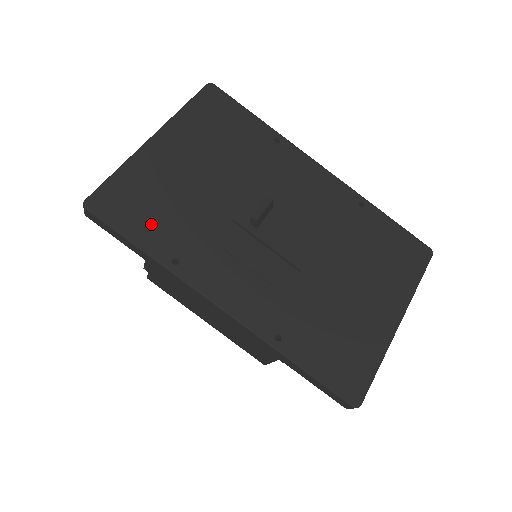
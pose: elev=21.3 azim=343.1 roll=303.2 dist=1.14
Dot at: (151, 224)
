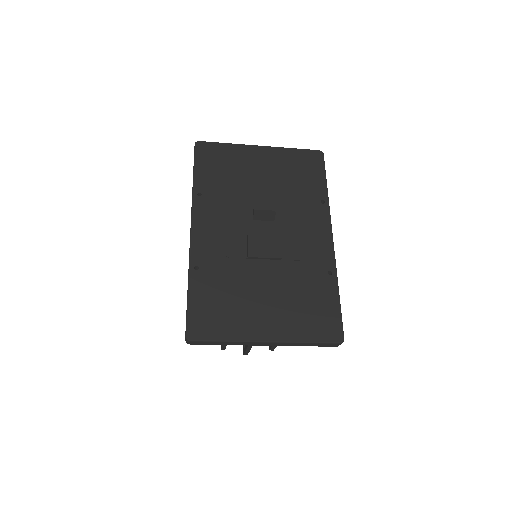
Dot at: (211, 173)
